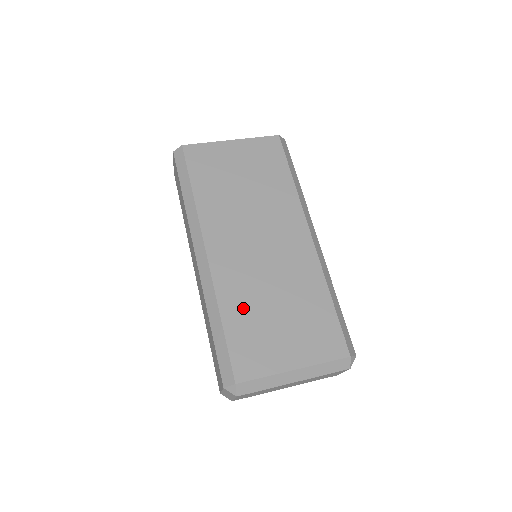
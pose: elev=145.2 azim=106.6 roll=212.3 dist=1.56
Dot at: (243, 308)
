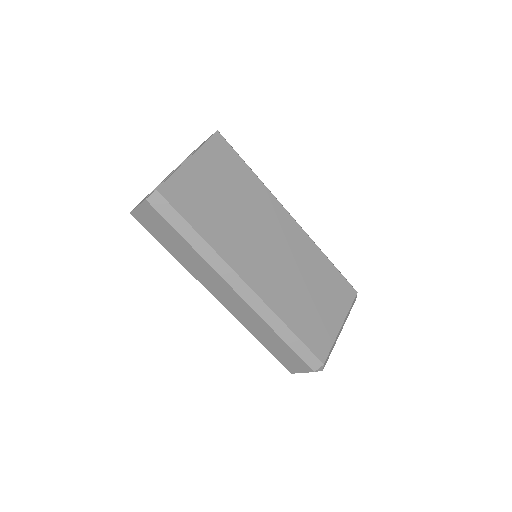
Dot at: (295, 309)
